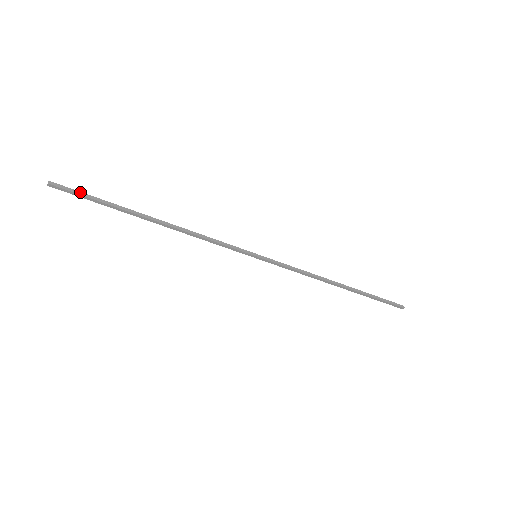
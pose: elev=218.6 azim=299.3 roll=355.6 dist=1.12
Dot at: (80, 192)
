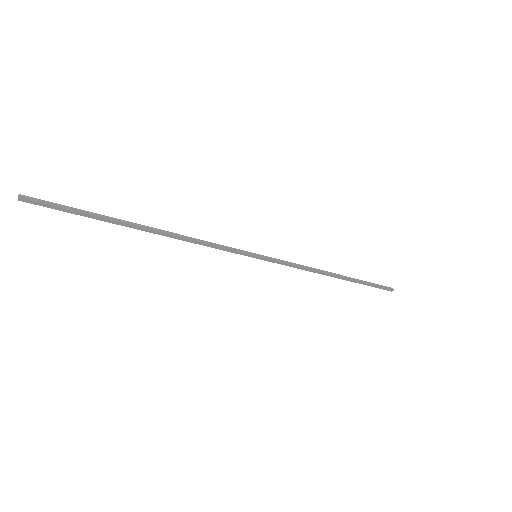
Dot at: (59, 204)
